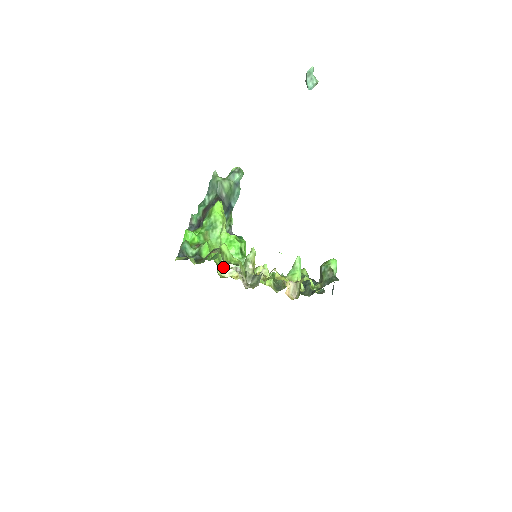
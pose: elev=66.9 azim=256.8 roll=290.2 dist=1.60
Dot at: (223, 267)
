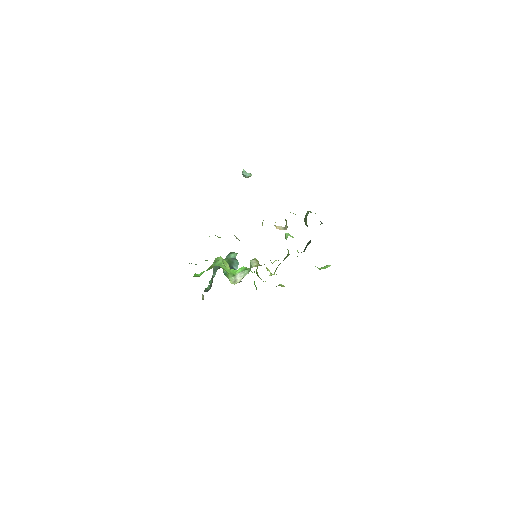
Dot at: (235, 280)
